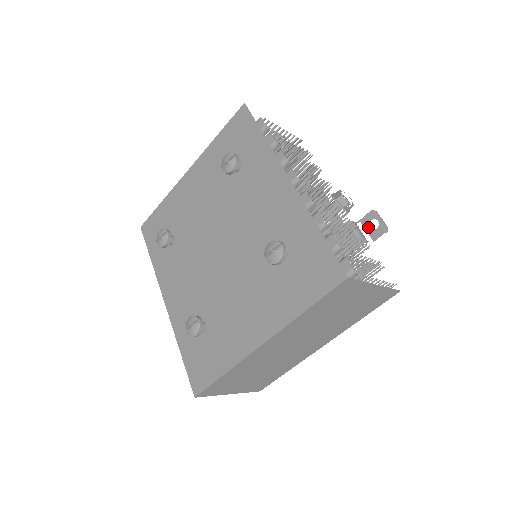
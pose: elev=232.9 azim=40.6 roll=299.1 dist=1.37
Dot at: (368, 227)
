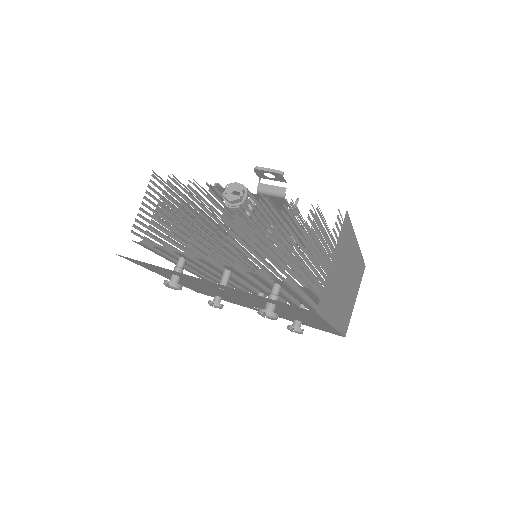
Dot at: (269, 178)
